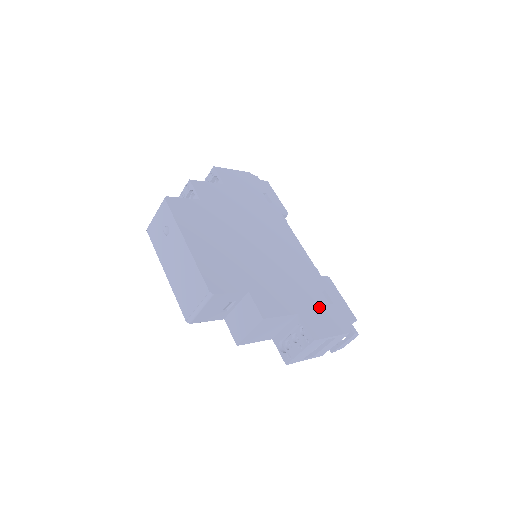
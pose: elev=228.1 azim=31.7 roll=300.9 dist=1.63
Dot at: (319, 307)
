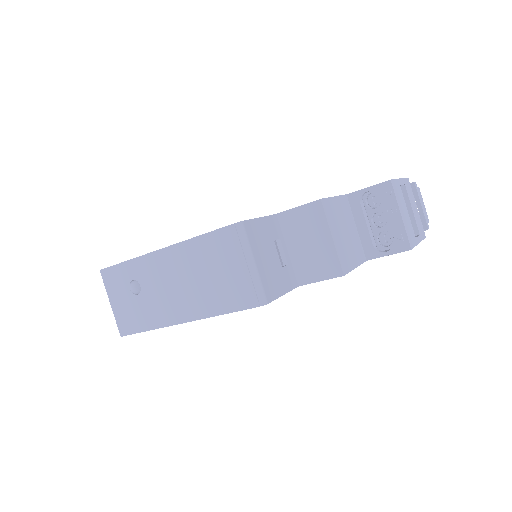
Dot at: occluded
